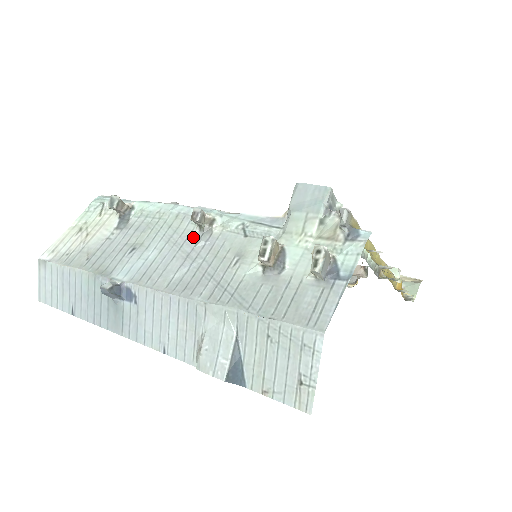
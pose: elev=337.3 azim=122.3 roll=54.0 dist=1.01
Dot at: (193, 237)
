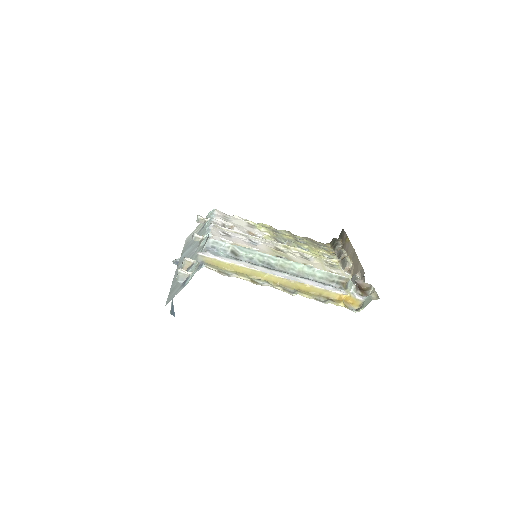
Dot at: (197, 246)
